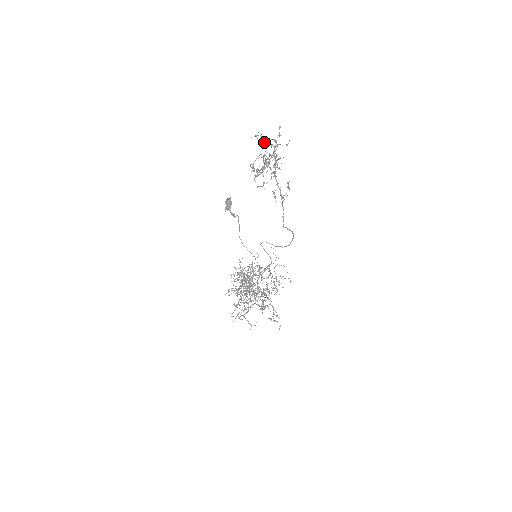
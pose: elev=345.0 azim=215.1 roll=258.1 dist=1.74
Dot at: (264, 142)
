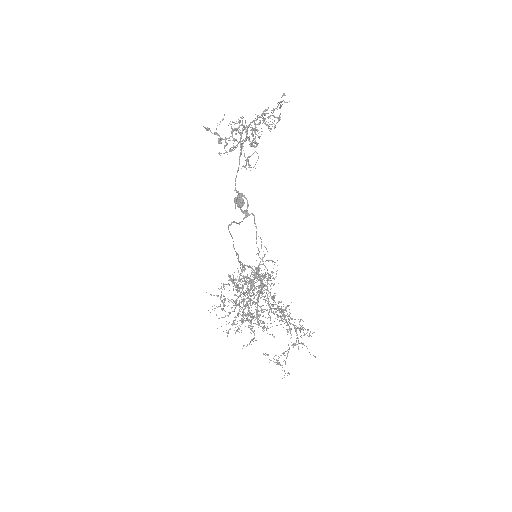
Dot at: (278, 121)
